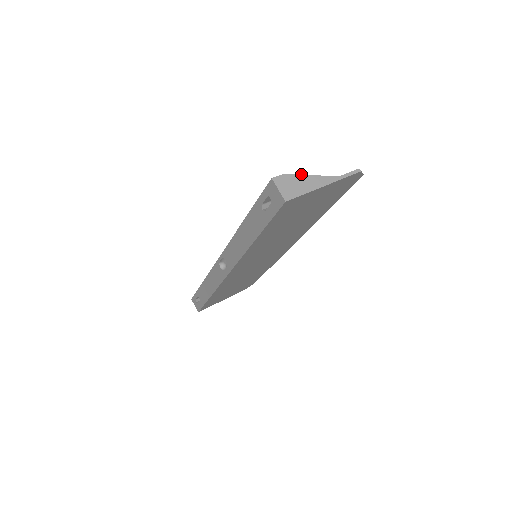
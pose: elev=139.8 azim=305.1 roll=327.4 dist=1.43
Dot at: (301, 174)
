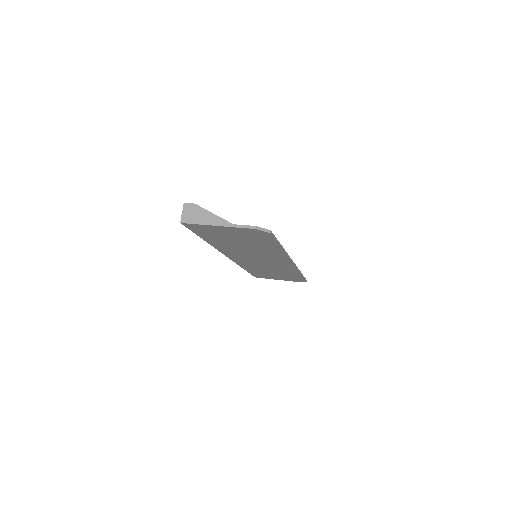
Dot at: occluded
